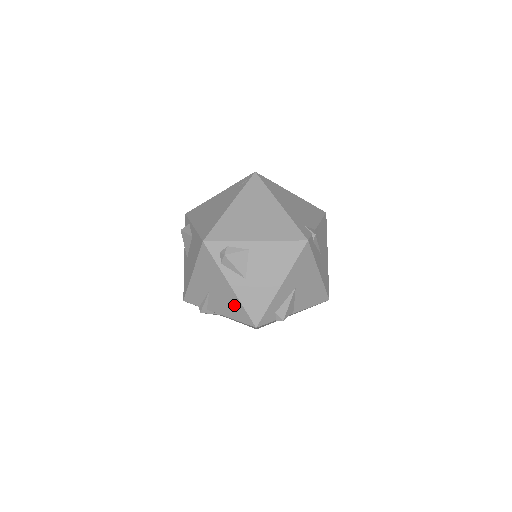
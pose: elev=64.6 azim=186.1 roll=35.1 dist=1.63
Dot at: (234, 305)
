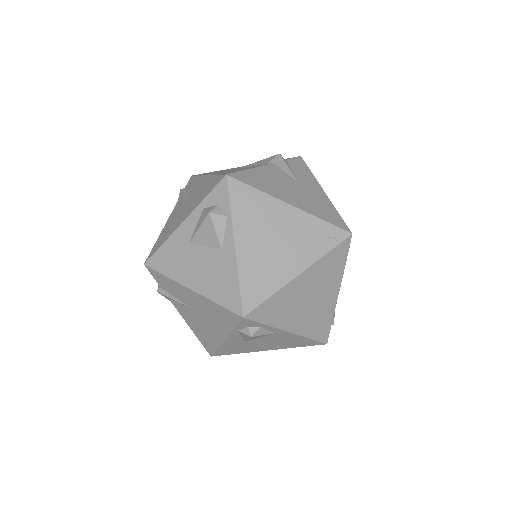
Dot at: (209, 338)
